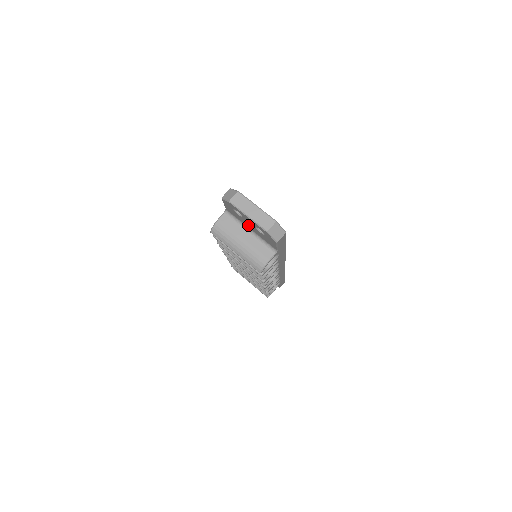
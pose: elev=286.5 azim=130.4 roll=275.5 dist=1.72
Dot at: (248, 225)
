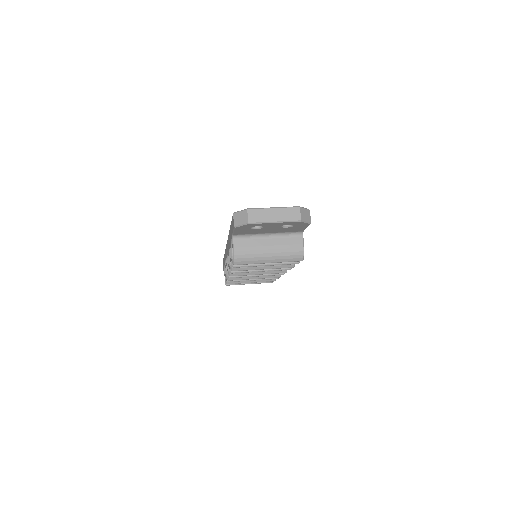
Dot at: (267, 231)
